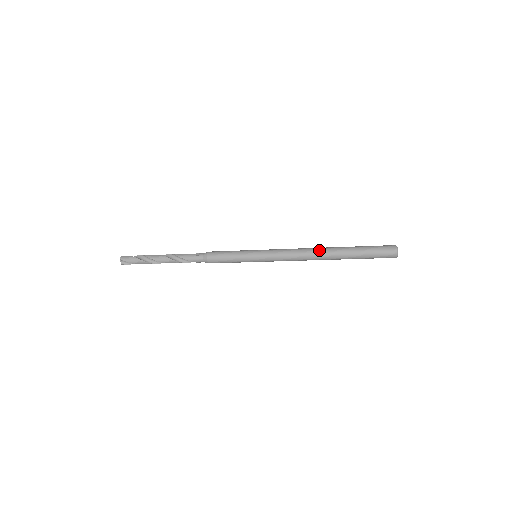
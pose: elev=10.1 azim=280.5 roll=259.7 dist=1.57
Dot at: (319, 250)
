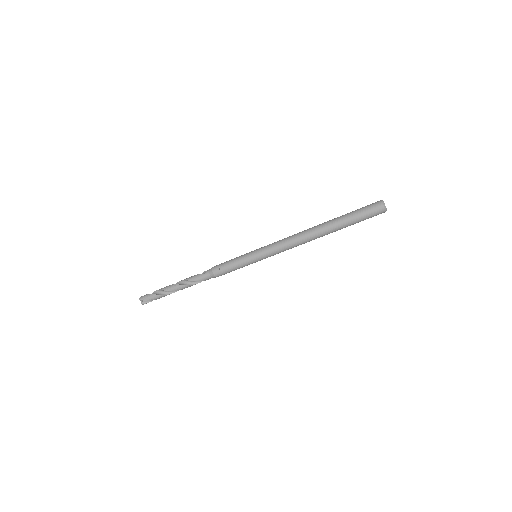
Dot at: (310, 230)
